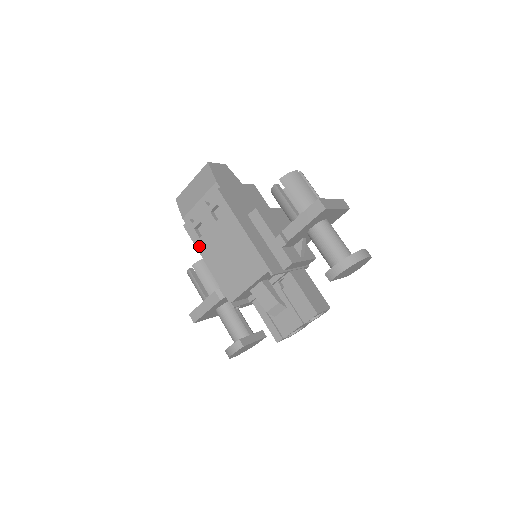
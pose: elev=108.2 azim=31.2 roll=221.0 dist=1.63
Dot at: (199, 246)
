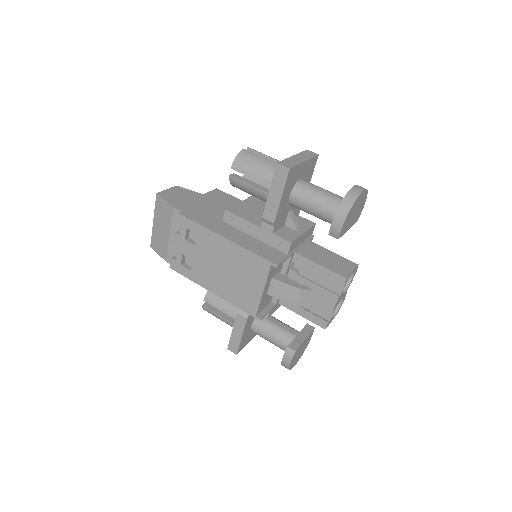
Dot at: (195, 279)
